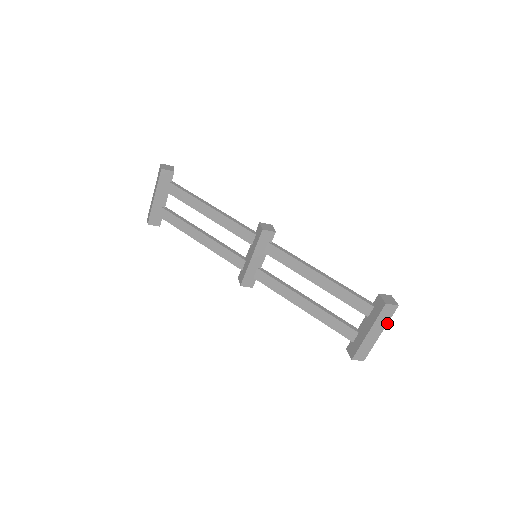
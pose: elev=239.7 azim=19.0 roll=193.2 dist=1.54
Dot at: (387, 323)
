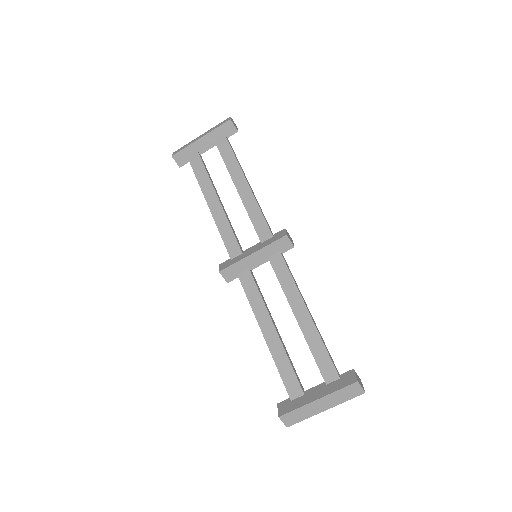
Dot at: (340, 403)
